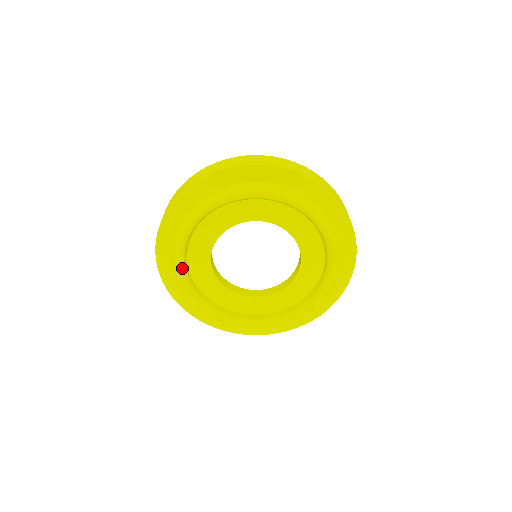
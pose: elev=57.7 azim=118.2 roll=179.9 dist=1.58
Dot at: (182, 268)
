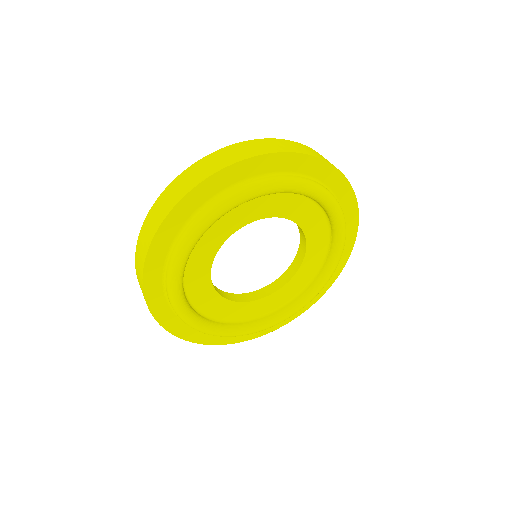
Dot at: (192, 317)
